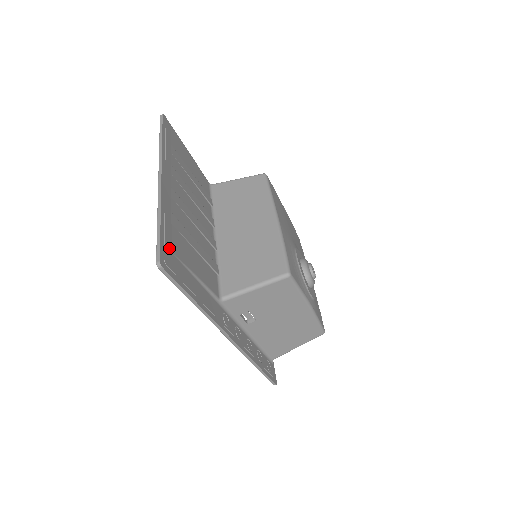
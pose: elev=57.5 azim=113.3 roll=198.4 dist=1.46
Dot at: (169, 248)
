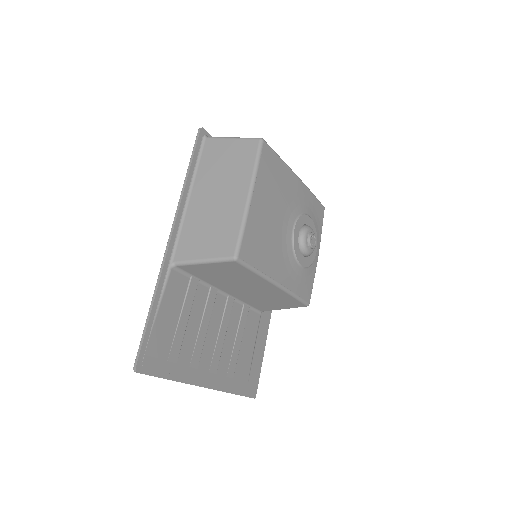
Dot at: (247, 385)
